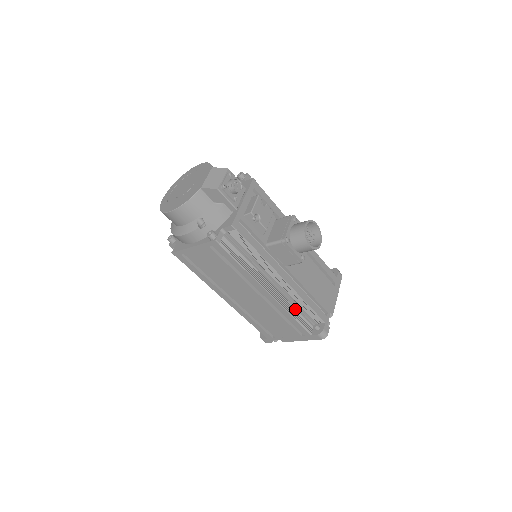
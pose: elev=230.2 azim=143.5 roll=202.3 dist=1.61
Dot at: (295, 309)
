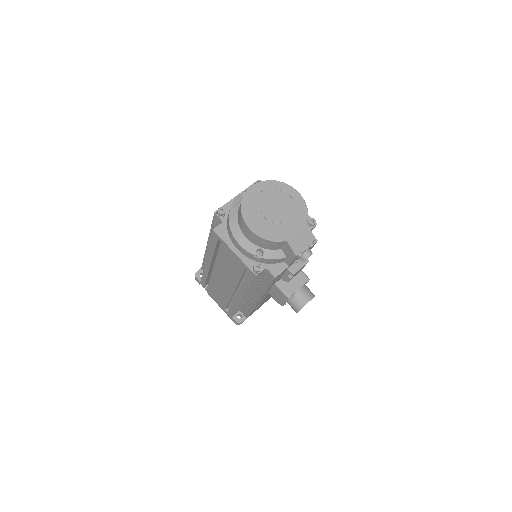
Dot at: occluded
